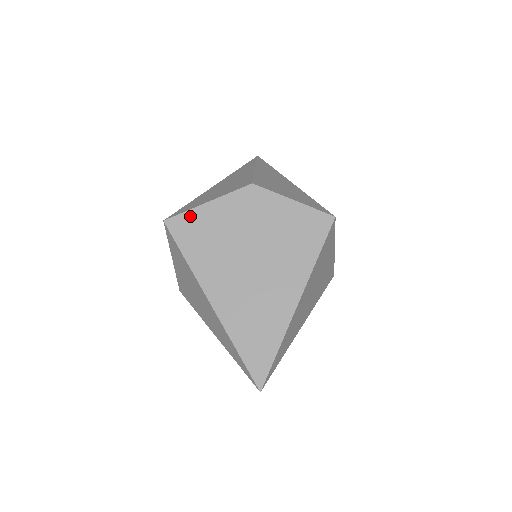
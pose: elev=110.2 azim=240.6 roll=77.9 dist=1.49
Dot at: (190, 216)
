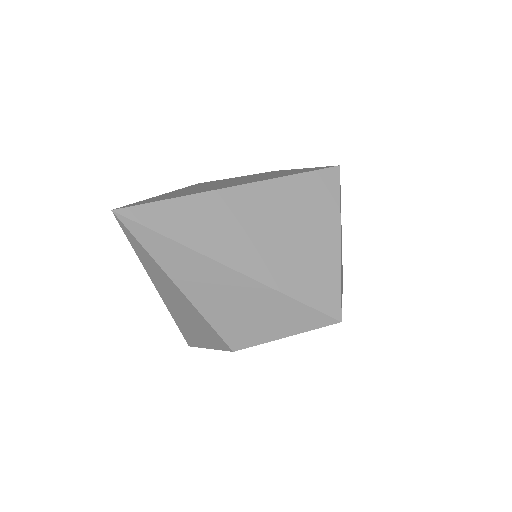
Dot at: occluded
